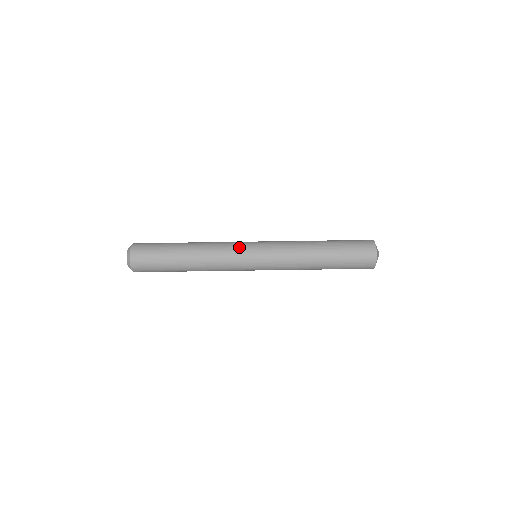
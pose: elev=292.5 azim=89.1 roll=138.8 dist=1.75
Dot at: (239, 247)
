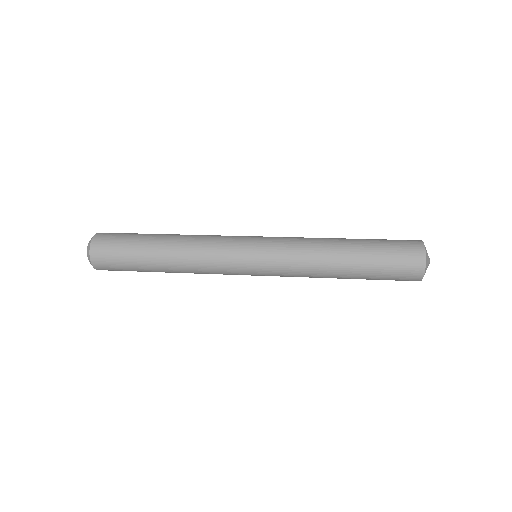
Dot at: occluded
